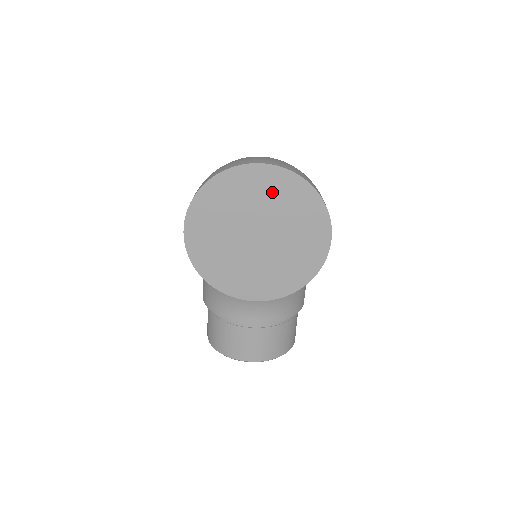
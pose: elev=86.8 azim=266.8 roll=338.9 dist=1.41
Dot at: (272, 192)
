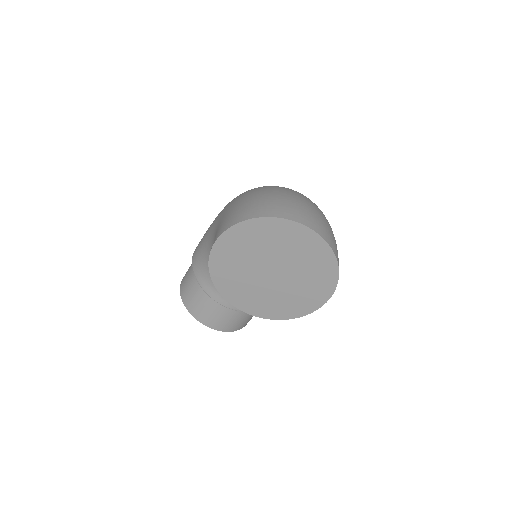
Dot at: (304, 250)
